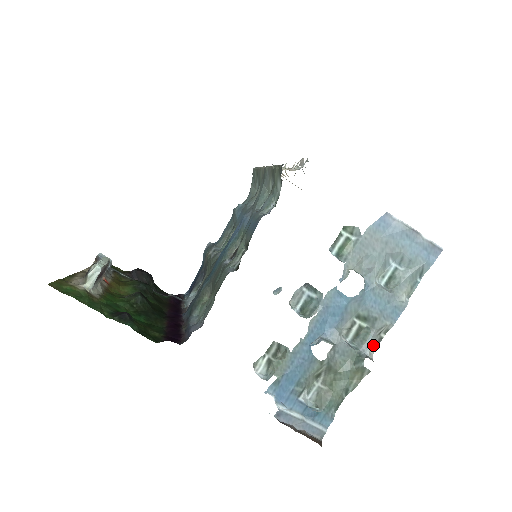
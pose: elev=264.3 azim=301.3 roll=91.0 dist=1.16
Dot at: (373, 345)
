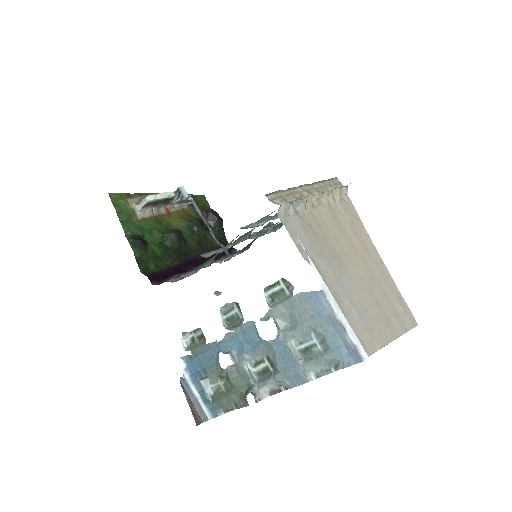
Dot at: (270, 390)
